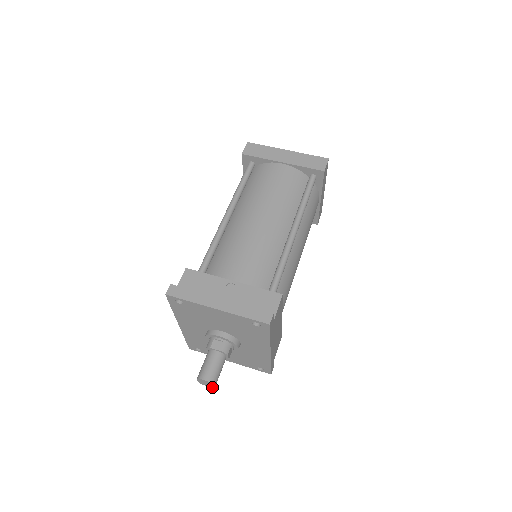
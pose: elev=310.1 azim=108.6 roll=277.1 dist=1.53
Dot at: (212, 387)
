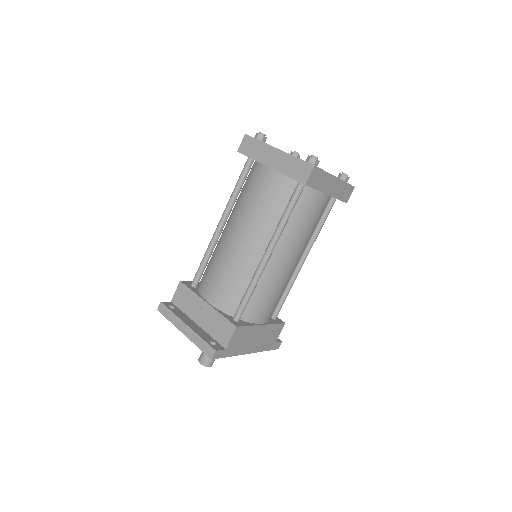
Dot at: (212, 364)
